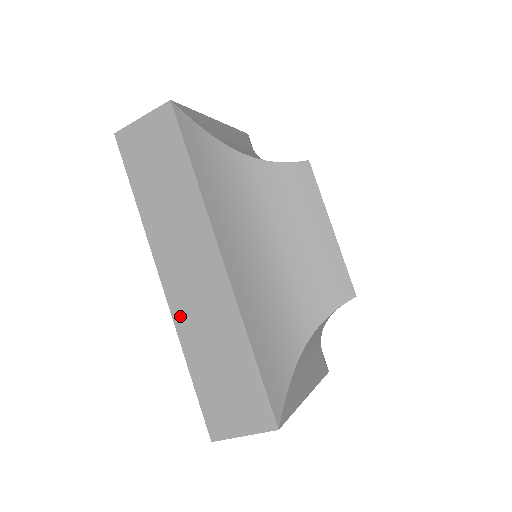
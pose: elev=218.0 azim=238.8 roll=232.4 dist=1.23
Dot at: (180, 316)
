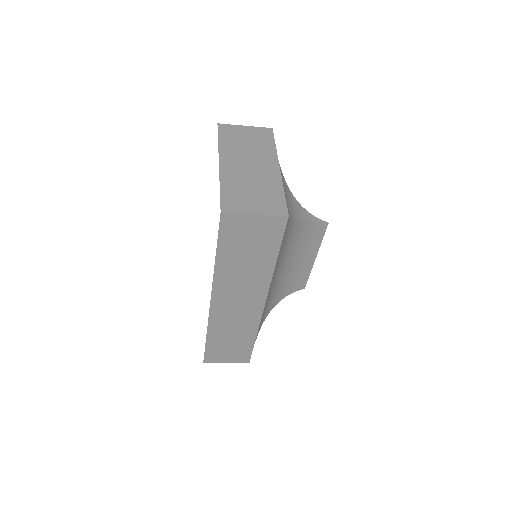
Dot at: (215, 318)
